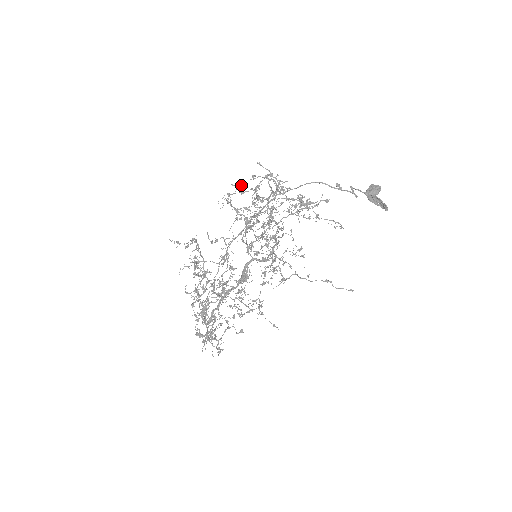
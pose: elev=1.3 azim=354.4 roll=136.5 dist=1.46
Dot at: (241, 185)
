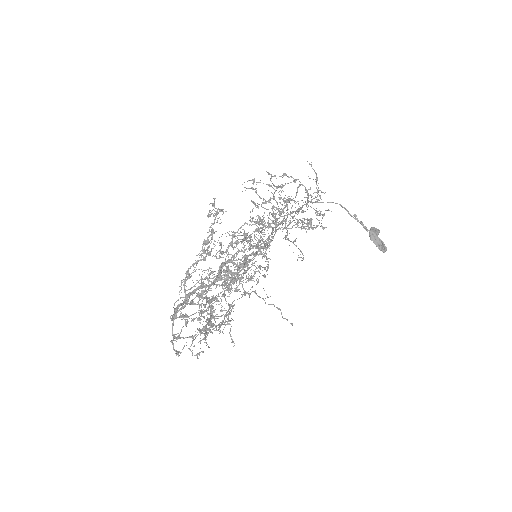
Dot at: occluded
